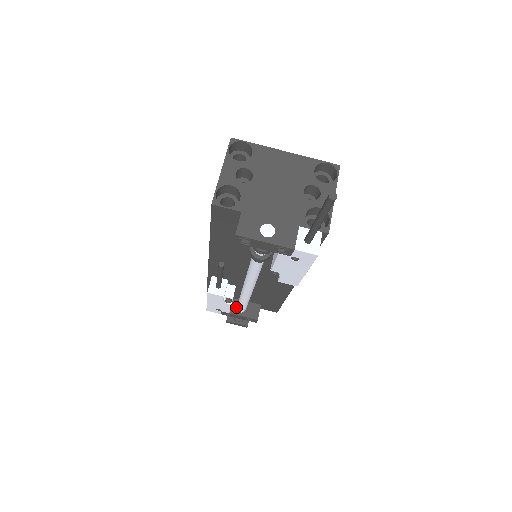
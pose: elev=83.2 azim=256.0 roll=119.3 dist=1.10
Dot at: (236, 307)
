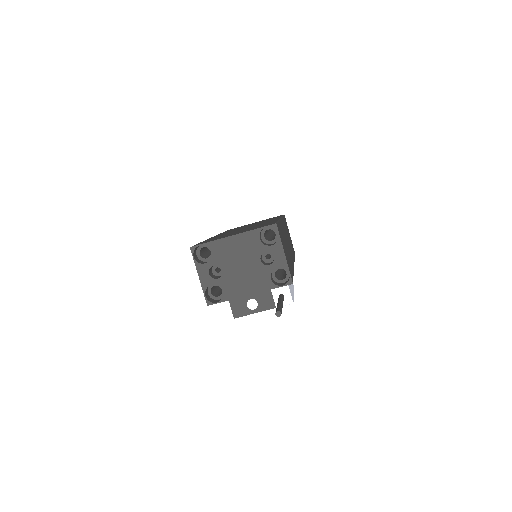
Dot at: occluded
